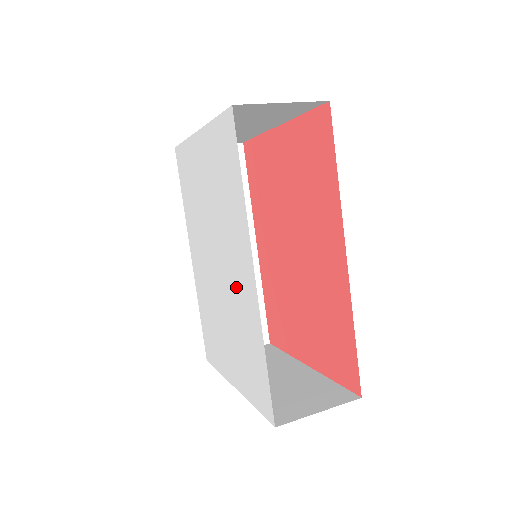
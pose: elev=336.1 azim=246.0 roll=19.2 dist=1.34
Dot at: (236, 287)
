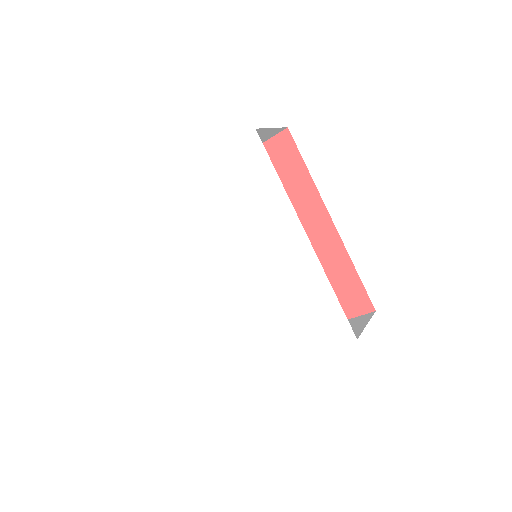
Dot at: (279, 264)
